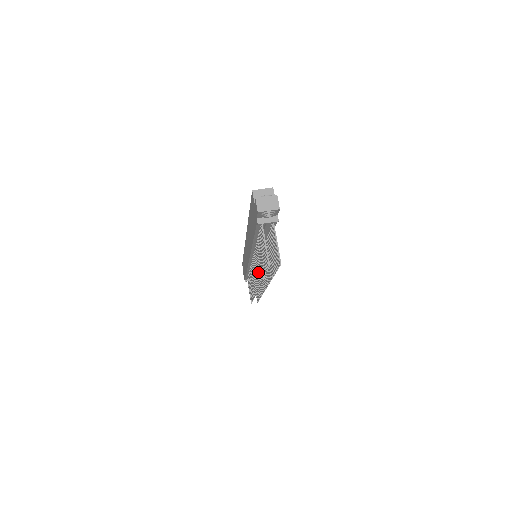
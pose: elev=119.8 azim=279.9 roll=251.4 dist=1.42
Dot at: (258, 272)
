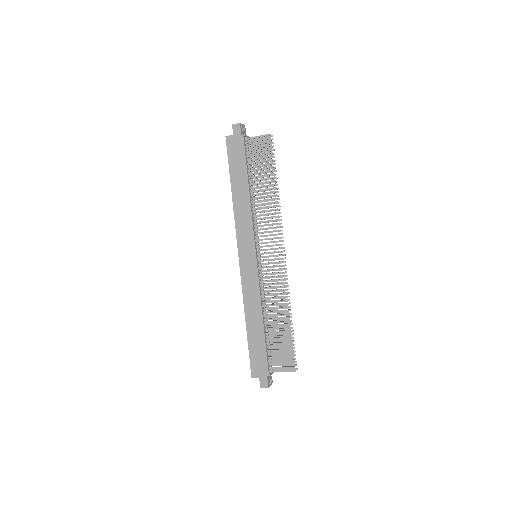
Dot at: (269, 213)
